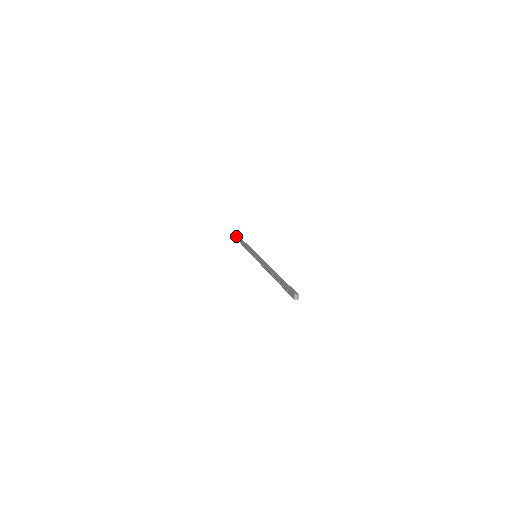
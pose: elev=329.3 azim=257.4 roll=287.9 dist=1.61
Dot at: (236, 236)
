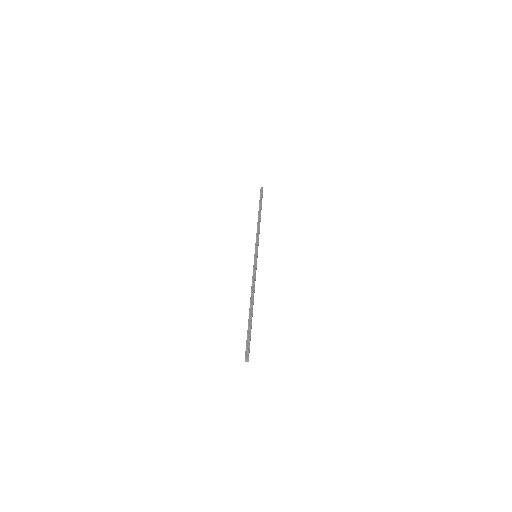
Dot at: (259, 200)
